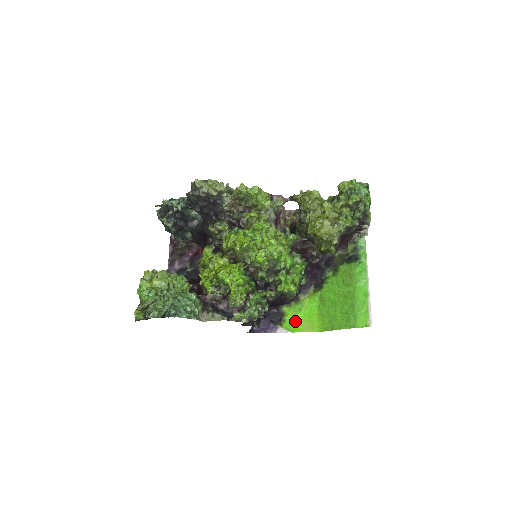
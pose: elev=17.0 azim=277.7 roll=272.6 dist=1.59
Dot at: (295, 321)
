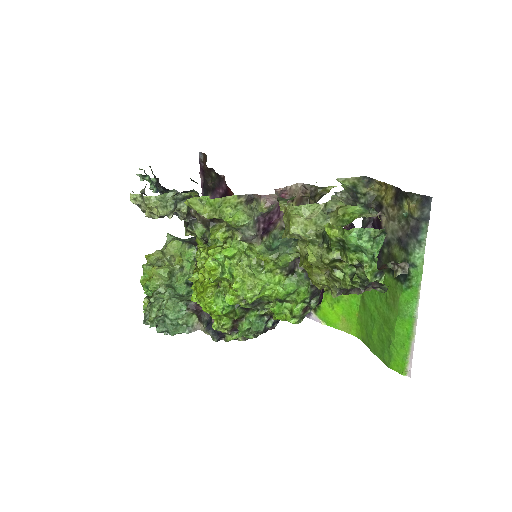
Dot at: (331, 312)
